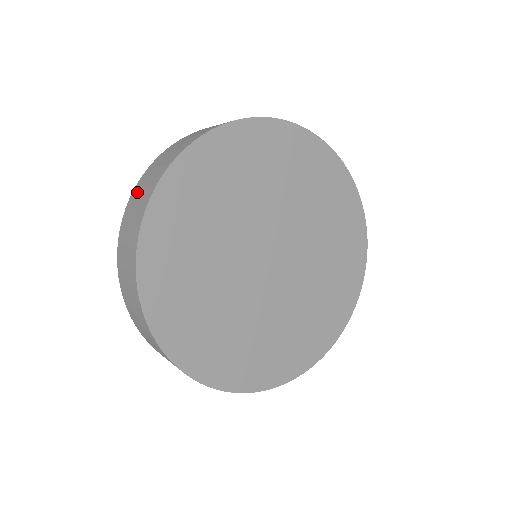
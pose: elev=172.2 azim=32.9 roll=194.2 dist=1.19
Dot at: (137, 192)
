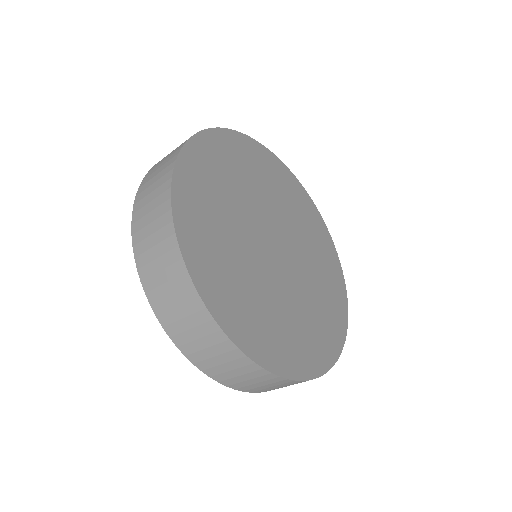
Dot at: occluded
